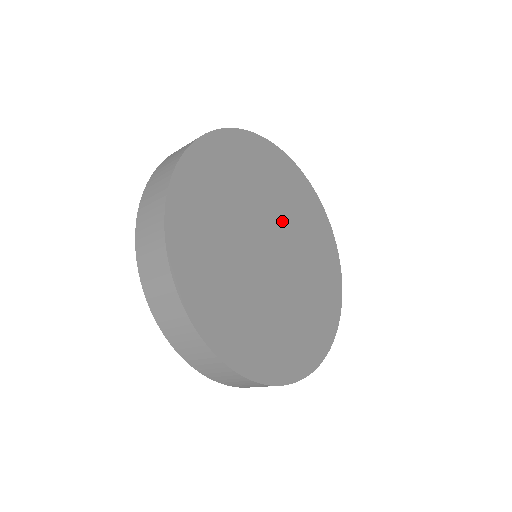
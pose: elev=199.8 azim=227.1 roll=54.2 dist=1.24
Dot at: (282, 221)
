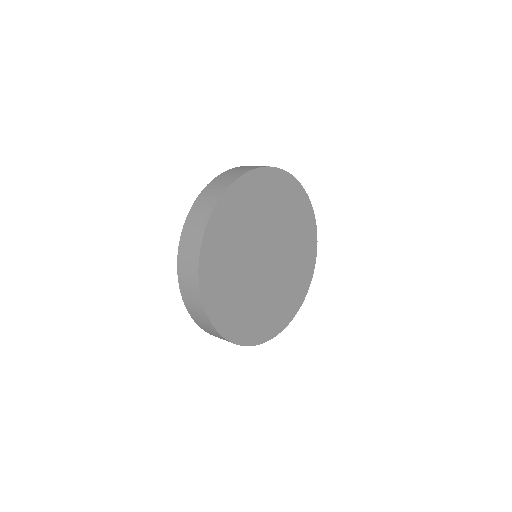
Dot at: (257, 234)
